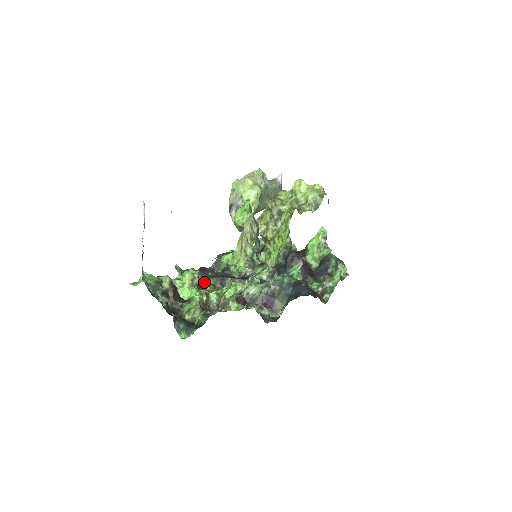
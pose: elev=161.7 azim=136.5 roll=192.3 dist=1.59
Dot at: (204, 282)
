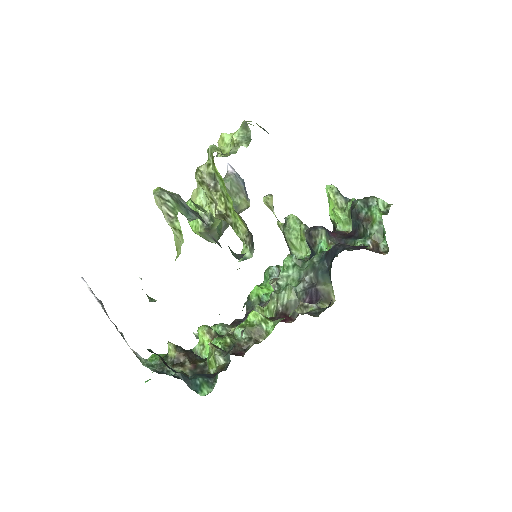
Dot at: occluded
